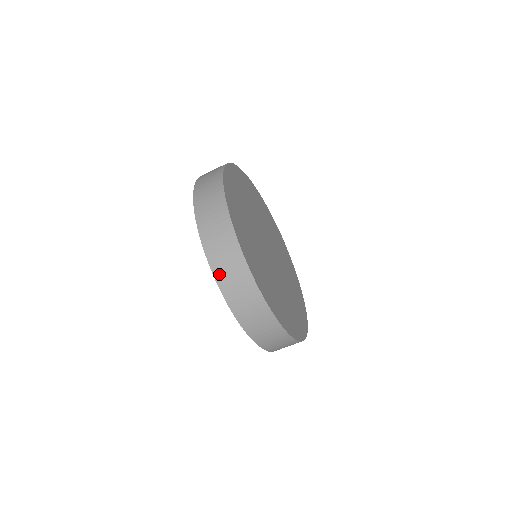
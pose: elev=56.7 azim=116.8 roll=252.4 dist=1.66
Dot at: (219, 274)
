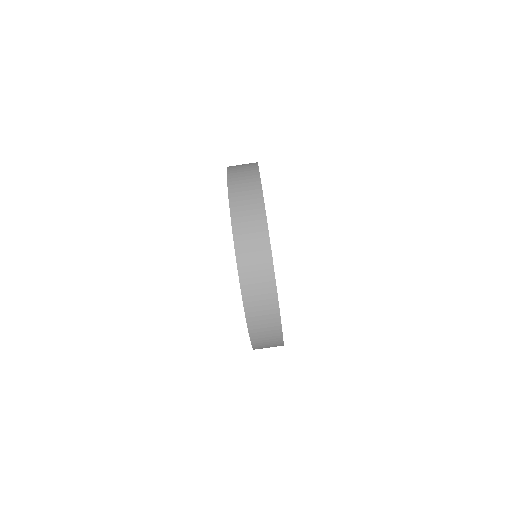
Dot at: (235, 209)
